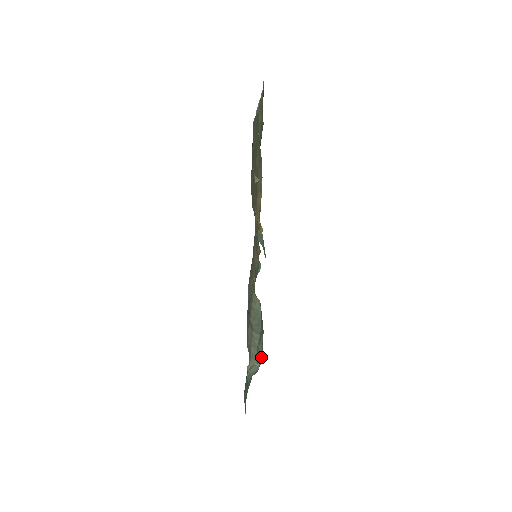
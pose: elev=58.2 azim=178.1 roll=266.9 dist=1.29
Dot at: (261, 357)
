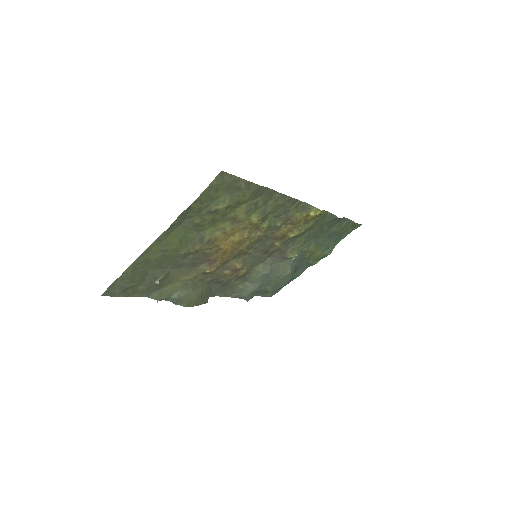
Dot at: (274, 289)
